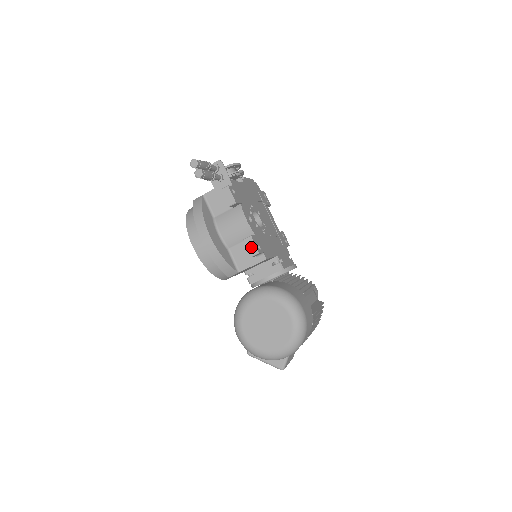
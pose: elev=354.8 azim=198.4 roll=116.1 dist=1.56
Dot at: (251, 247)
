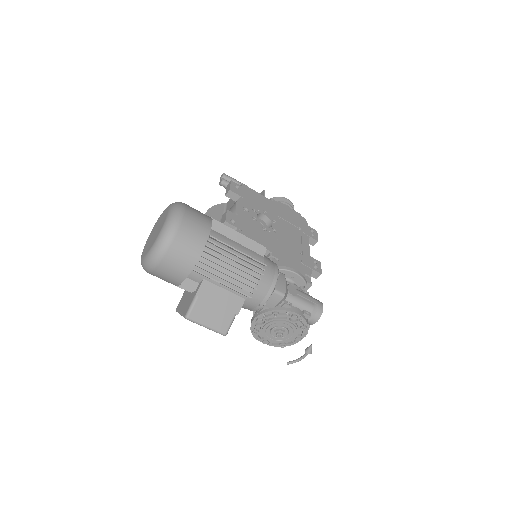
Dot at: (223, 219)
